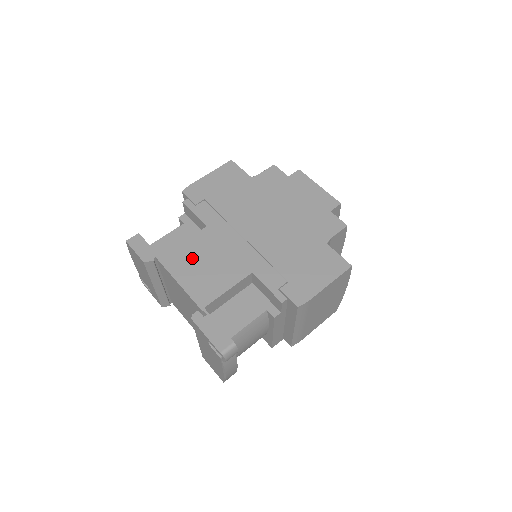
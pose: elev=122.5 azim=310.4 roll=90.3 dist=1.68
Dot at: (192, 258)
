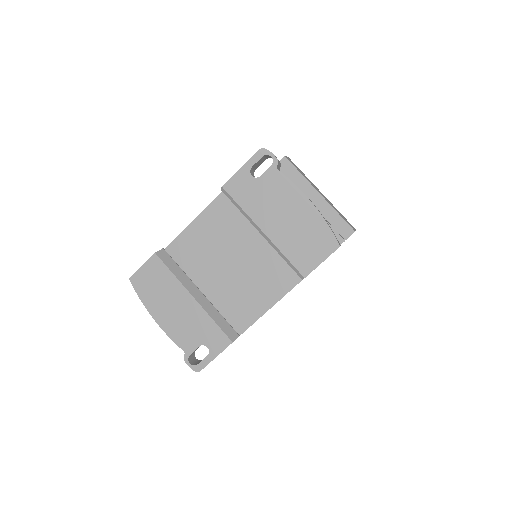
Dot at: occluded
